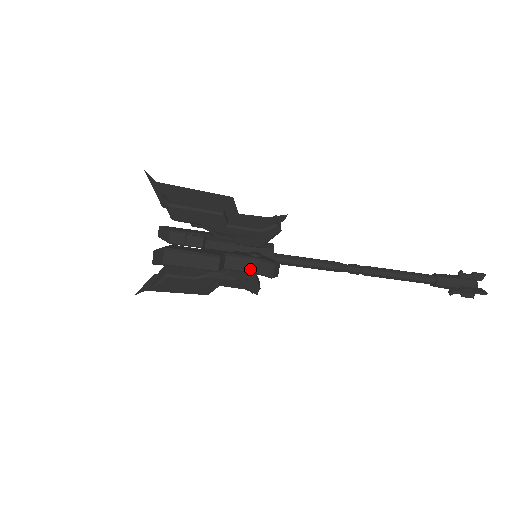
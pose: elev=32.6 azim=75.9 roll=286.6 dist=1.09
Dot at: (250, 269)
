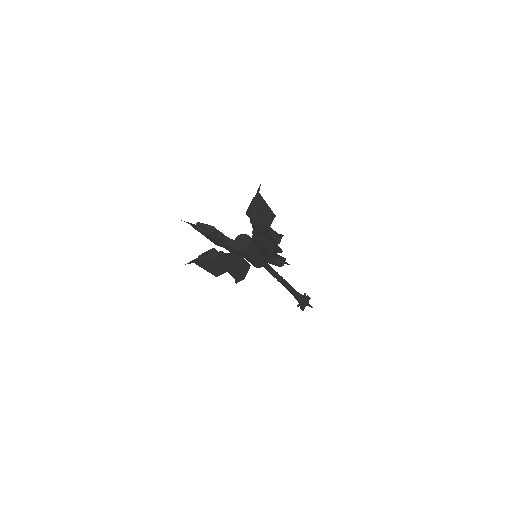
Dot at: (274, 259)
